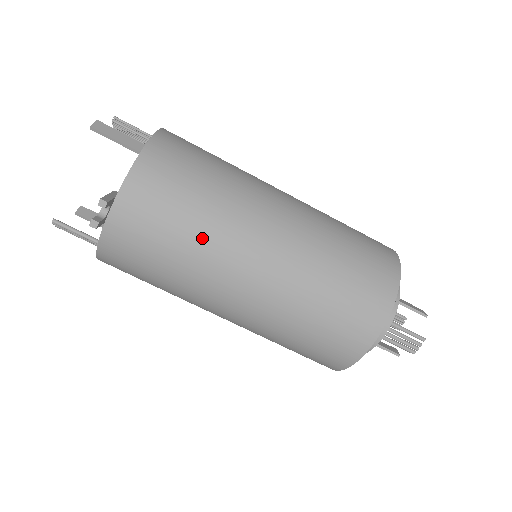
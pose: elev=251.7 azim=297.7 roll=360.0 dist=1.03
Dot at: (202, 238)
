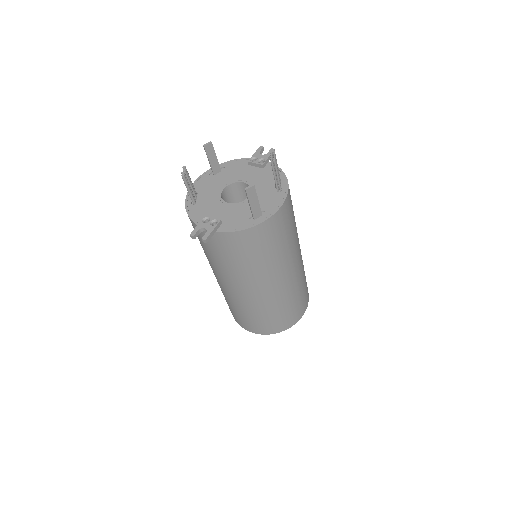
Dot at: (231, 269)
